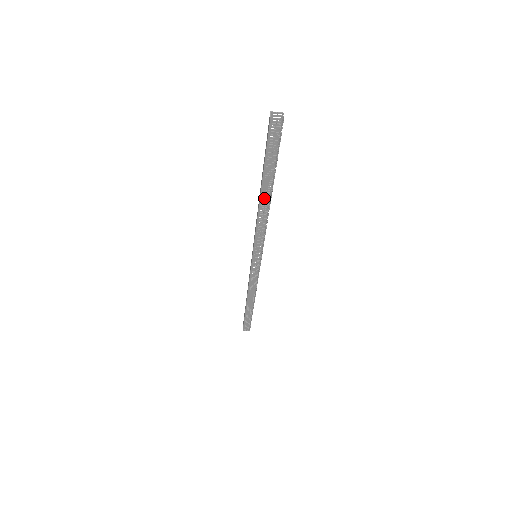
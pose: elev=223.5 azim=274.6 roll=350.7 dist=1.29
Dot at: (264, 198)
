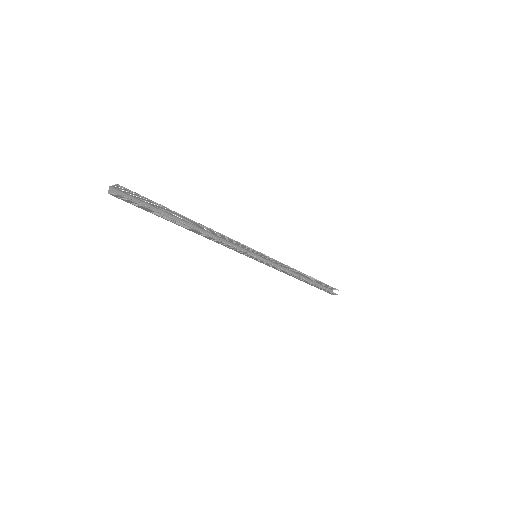
Dot at: (192, 230)
